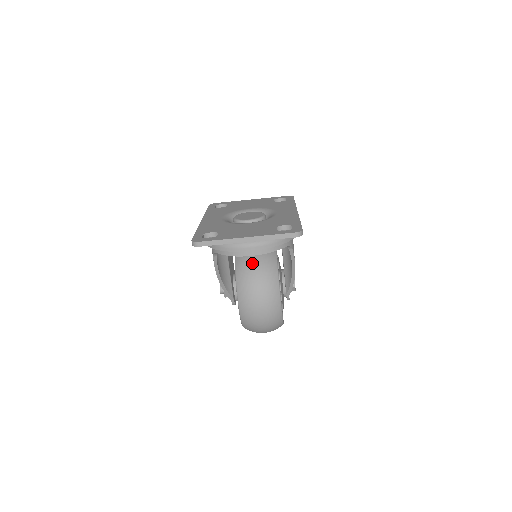
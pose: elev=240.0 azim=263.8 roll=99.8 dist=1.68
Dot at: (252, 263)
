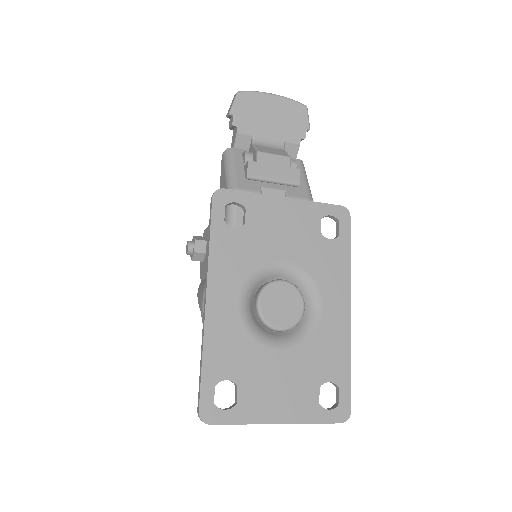
Dot at: occluded
